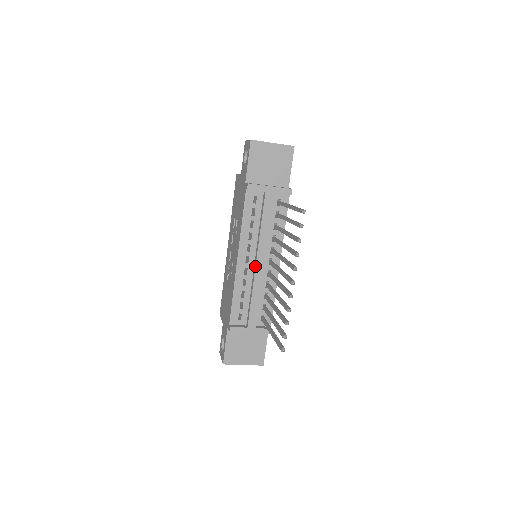
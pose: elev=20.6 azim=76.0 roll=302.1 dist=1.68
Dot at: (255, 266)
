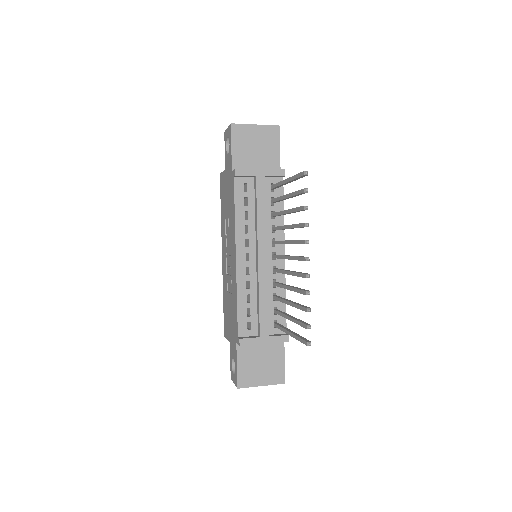
Dot at: (257, 262)
